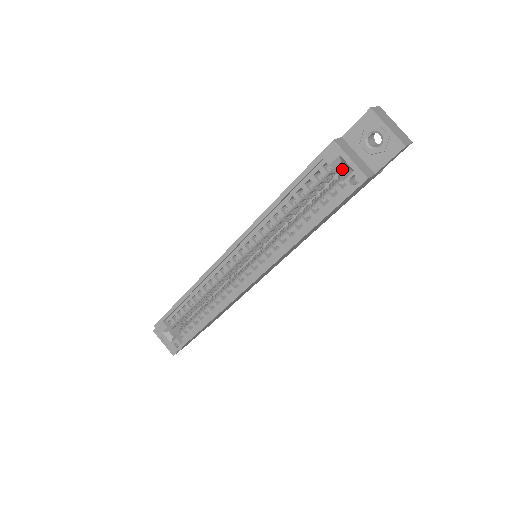
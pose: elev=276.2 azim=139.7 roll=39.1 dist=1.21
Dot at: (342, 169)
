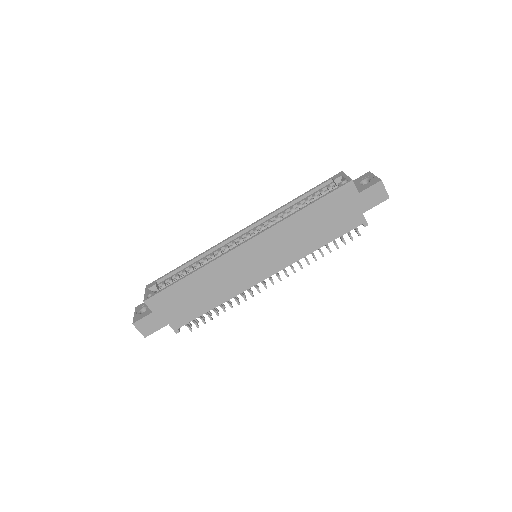
Dot at: occluded
